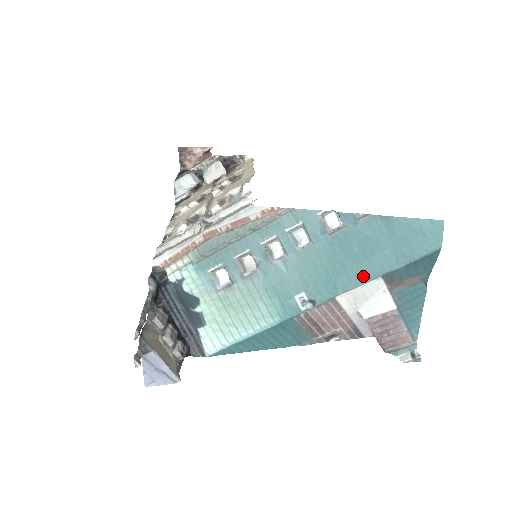
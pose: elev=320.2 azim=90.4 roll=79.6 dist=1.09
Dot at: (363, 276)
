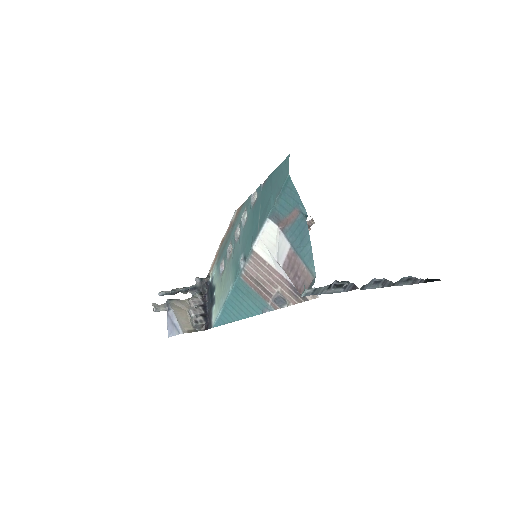
Dot at: (261, 223)
